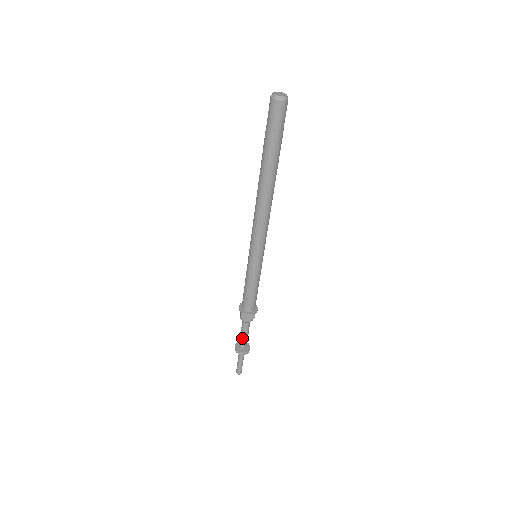
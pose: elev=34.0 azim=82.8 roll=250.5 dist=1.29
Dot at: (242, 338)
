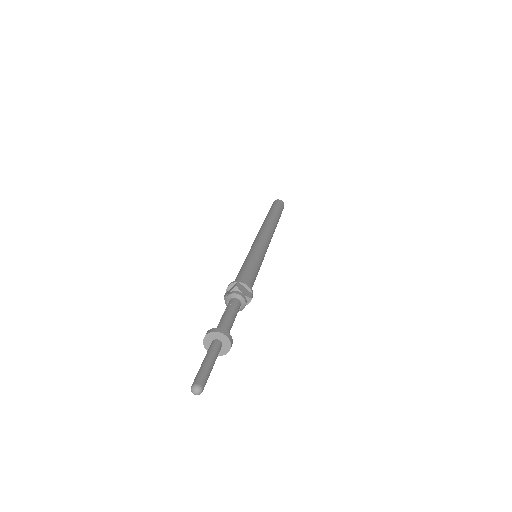
Dot at: (226, 319)
